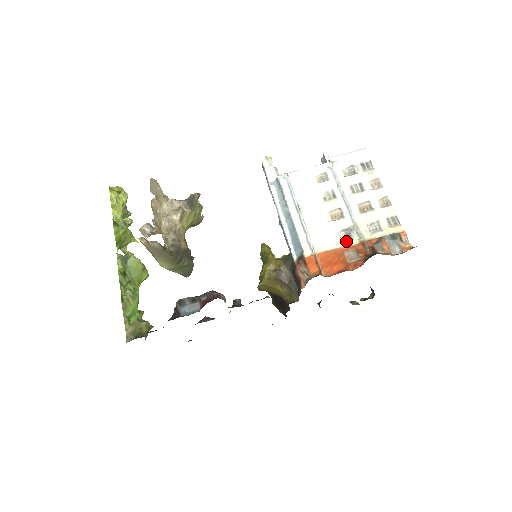
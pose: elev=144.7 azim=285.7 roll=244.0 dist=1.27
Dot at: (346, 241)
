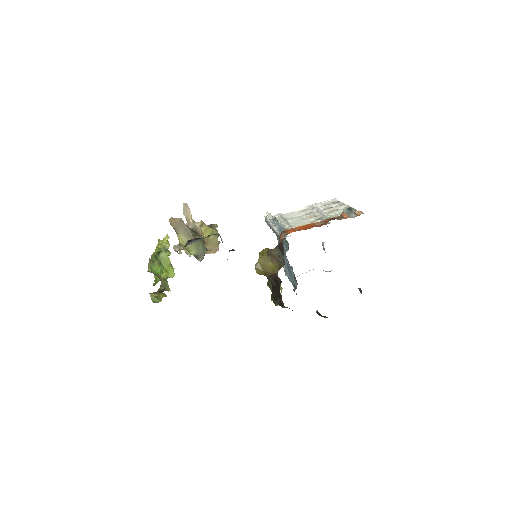
Dot at: (317, 221)
